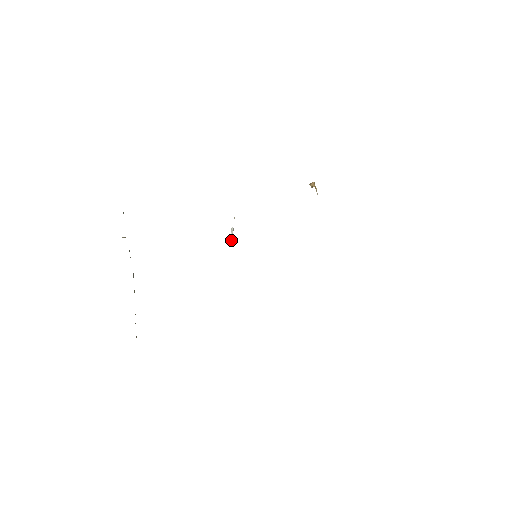
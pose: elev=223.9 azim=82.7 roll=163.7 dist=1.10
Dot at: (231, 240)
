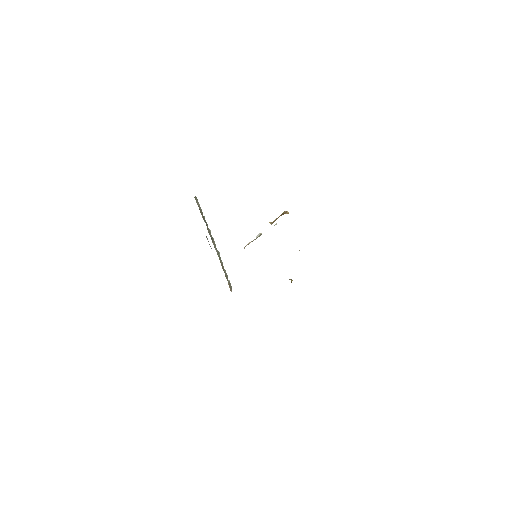
Dot at: (250, 242)
